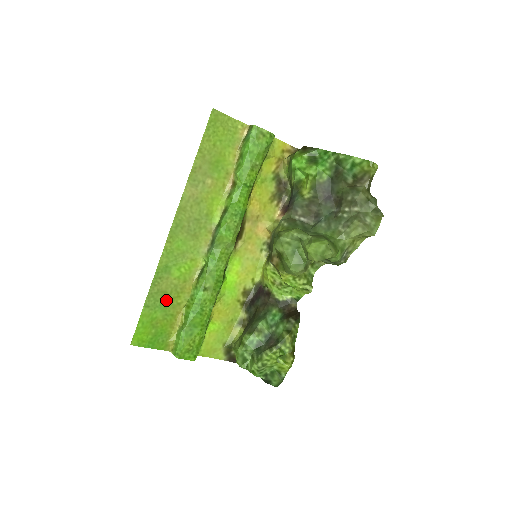
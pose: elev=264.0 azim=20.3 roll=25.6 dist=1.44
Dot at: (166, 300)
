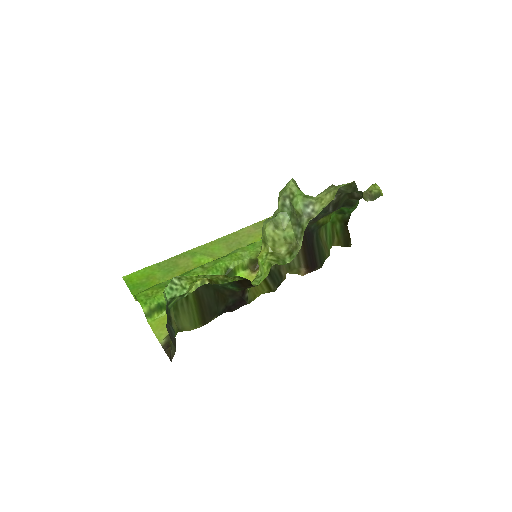
Dot at: (173, 270)
